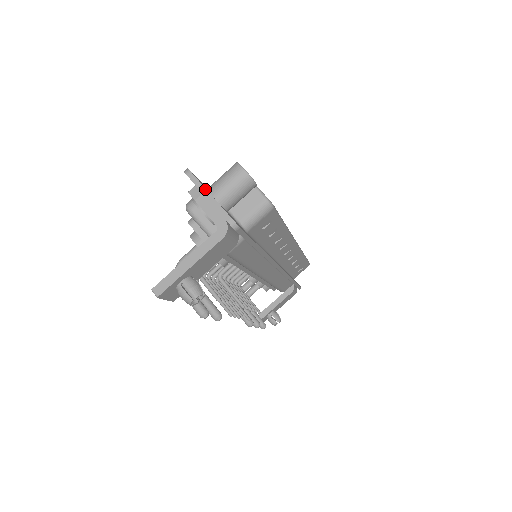
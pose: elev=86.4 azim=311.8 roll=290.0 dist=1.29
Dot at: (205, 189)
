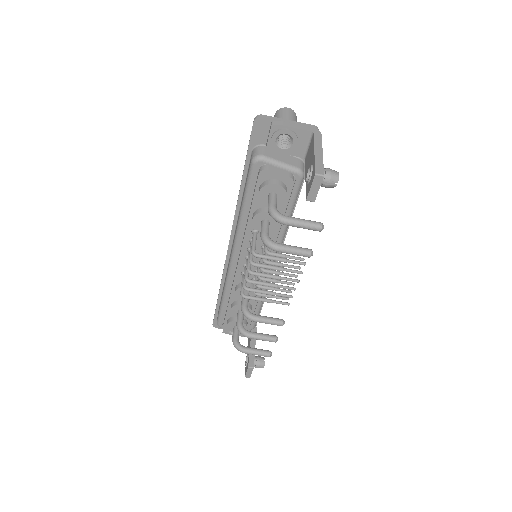
Dot at: (282, 119)
